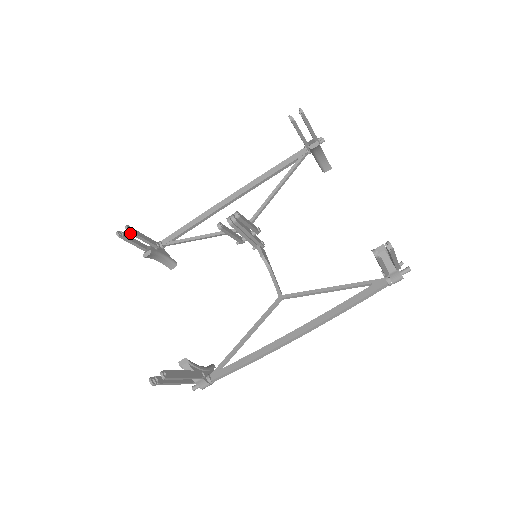
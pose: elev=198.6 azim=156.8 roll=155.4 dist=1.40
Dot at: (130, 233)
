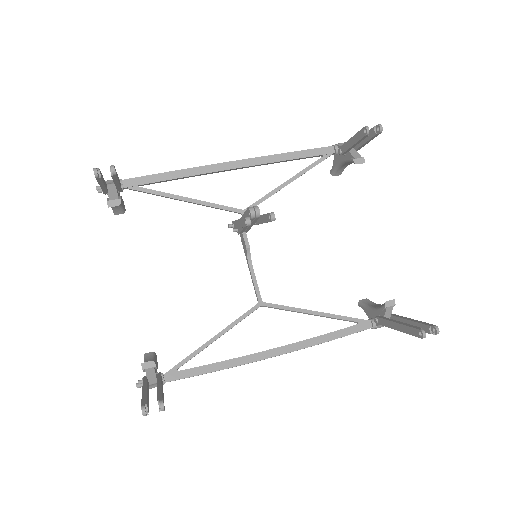
Dot at: (112, 176)
